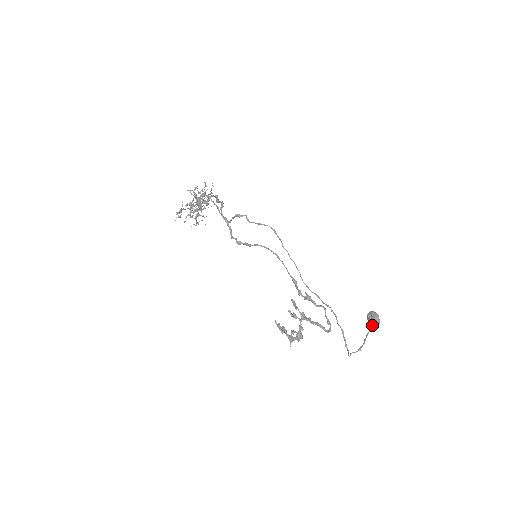
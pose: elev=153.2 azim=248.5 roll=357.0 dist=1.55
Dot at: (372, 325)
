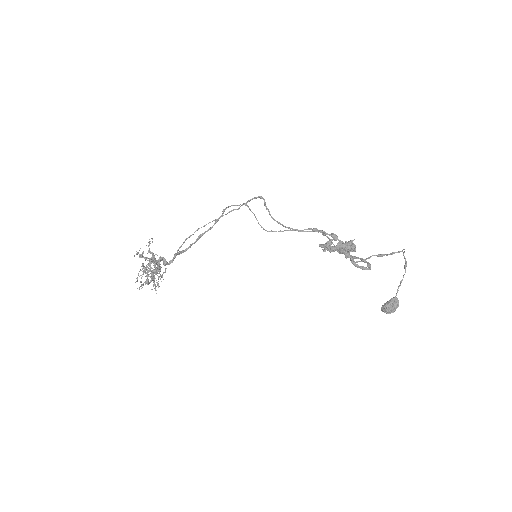
Dot at: (394, 297)
